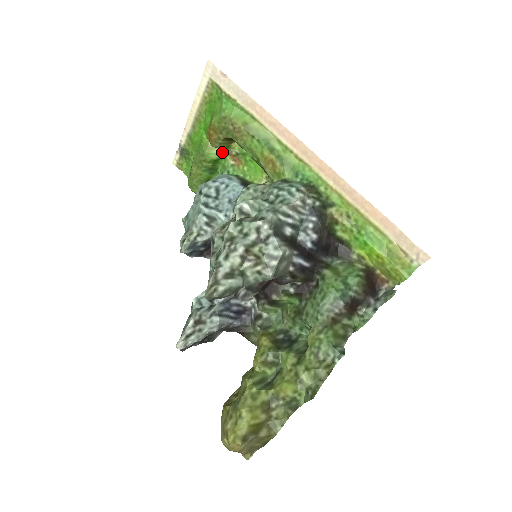
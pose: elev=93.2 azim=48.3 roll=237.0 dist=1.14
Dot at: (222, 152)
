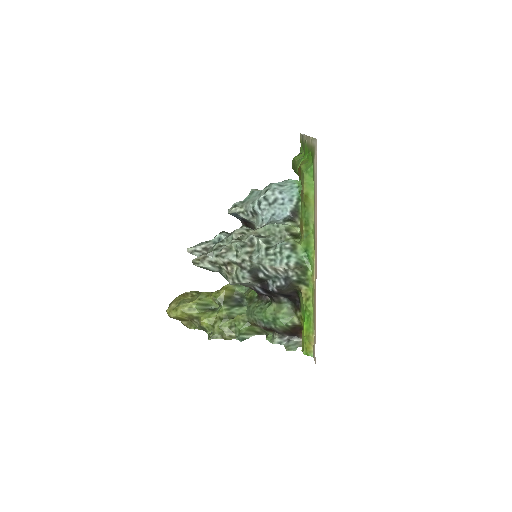
Dot at: occluded
